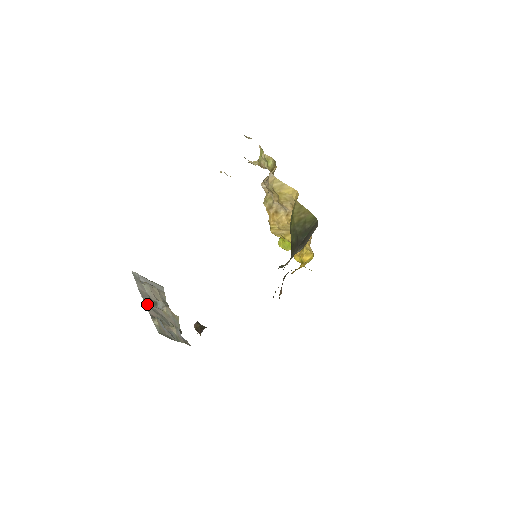
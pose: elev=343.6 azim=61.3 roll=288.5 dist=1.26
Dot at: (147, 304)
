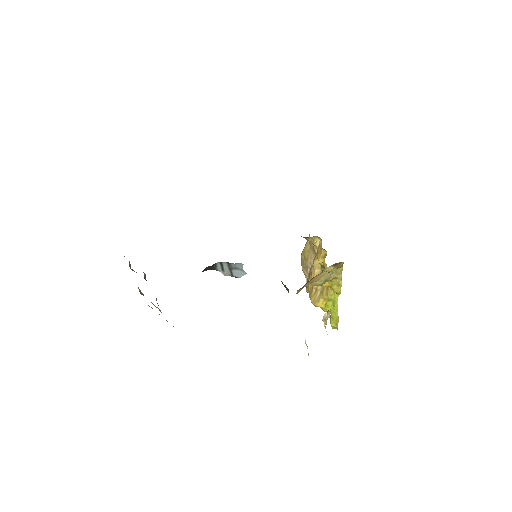
Dot at: occluded
